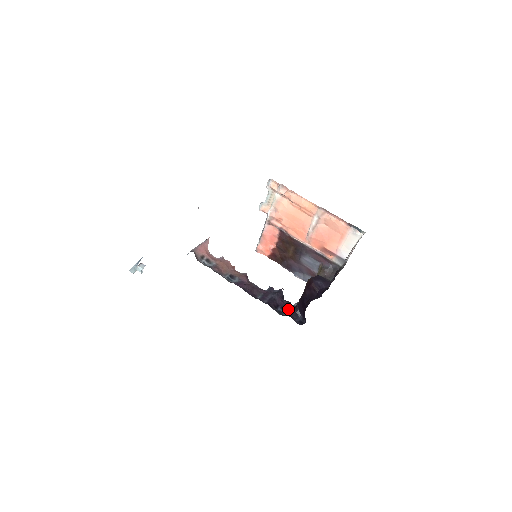
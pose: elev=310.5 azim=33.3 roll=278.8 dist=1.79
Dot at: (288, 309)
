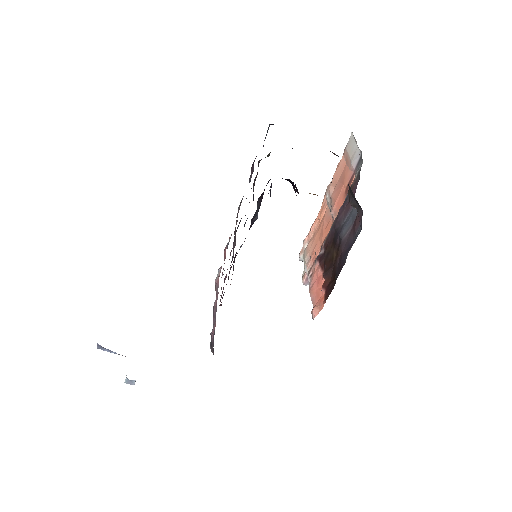
Dot at: occluded
